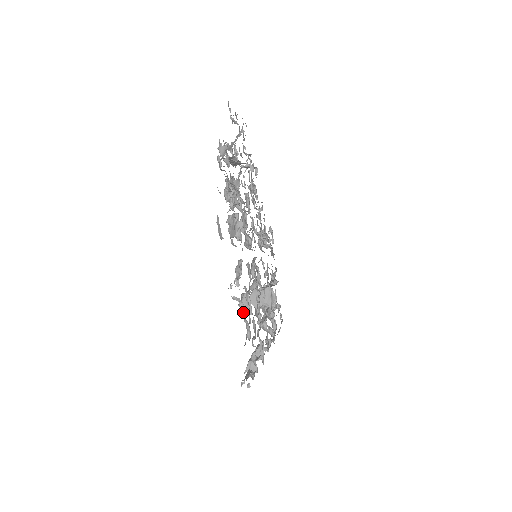
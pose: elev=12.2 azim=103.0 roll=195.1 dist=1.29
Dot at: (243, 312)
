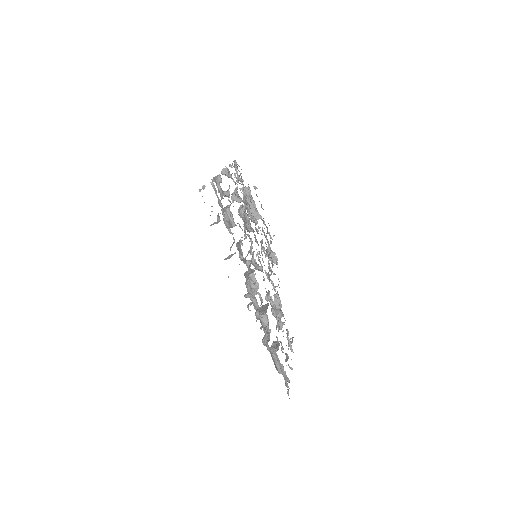
Dot at: occluded
